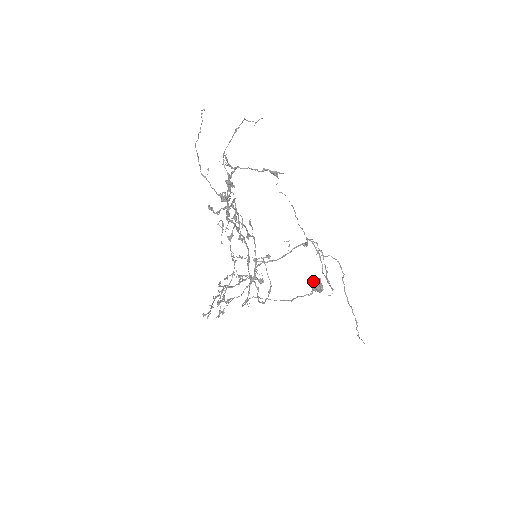
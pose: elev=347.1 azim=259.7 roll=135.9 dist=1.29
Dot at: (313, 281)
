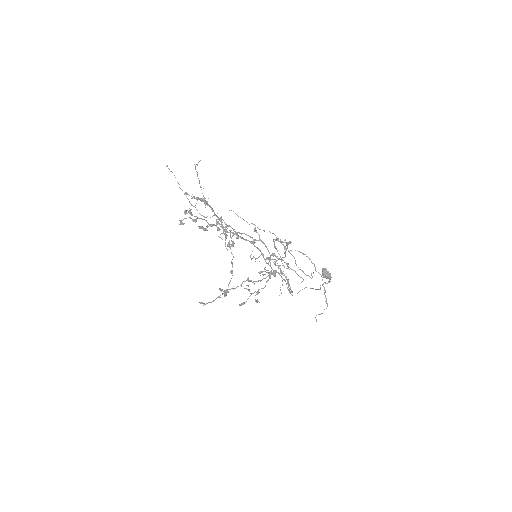
Dot at: occluded
